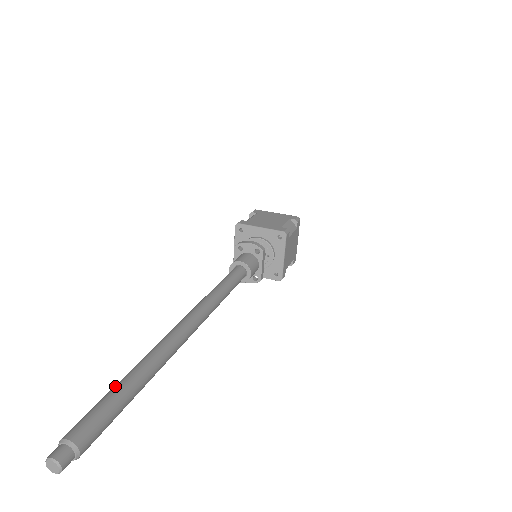
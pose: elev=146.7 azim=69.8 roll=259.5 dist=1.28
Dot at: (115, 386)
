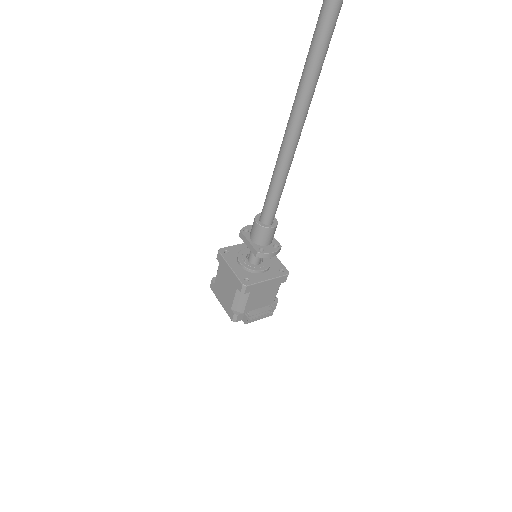
Dot at: (323, 2)
